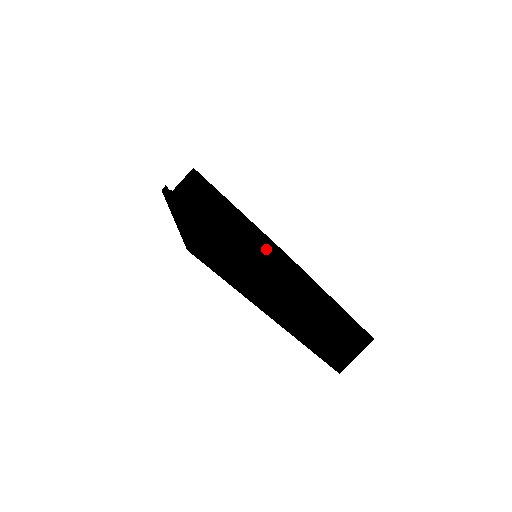
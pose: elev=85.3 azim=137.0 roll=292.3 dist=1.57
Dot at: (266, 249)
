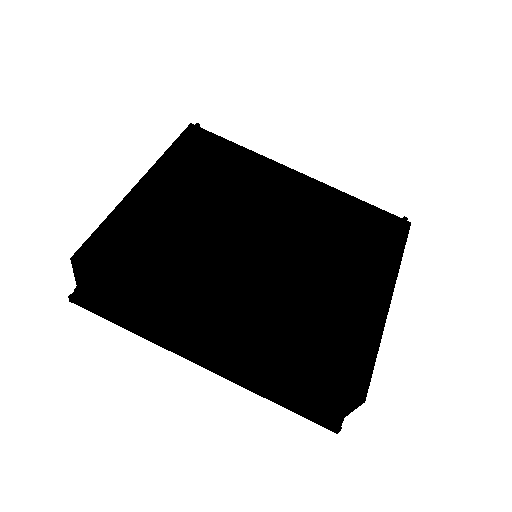
Dot at: occluded
